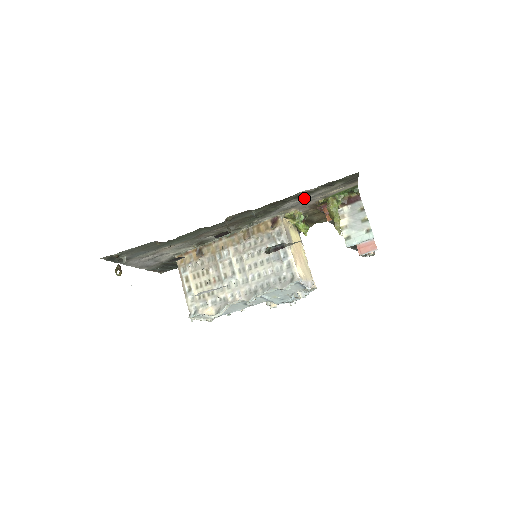
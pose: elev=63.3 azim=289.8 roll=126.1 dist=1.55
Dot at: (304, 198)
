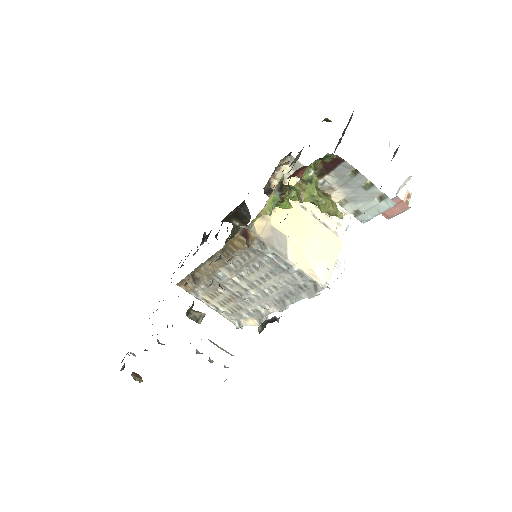
Dot at: occluded
